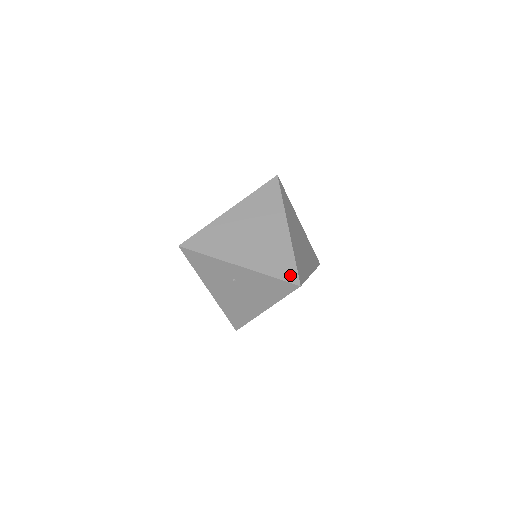
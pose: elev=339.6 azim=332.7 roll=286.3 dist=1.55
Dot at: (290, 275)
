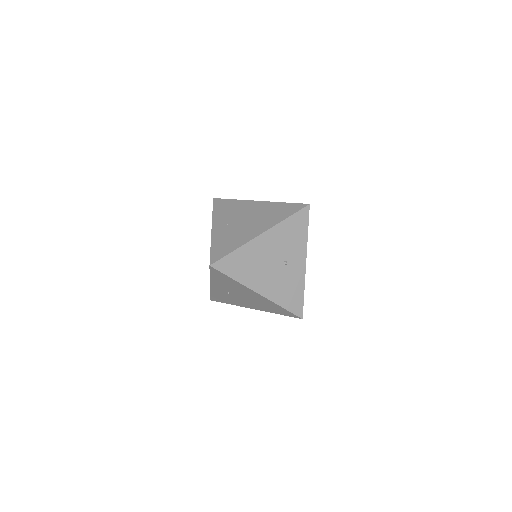
Dot at: occluded
